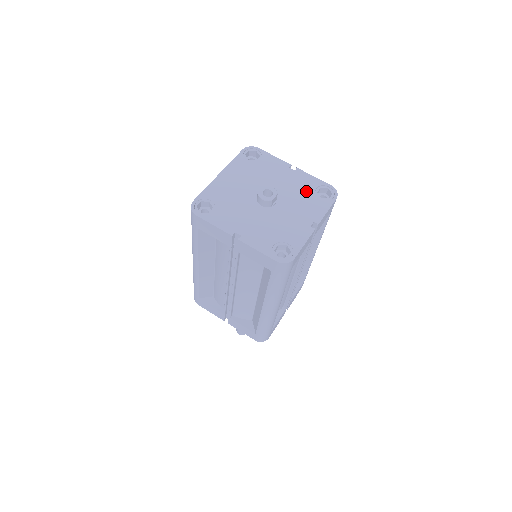
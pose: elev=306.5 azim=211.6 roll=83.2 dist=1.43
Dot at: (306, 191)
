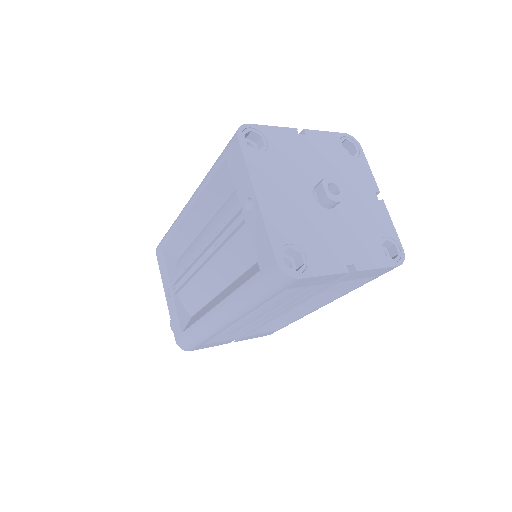
Dot at: (338, 157)
